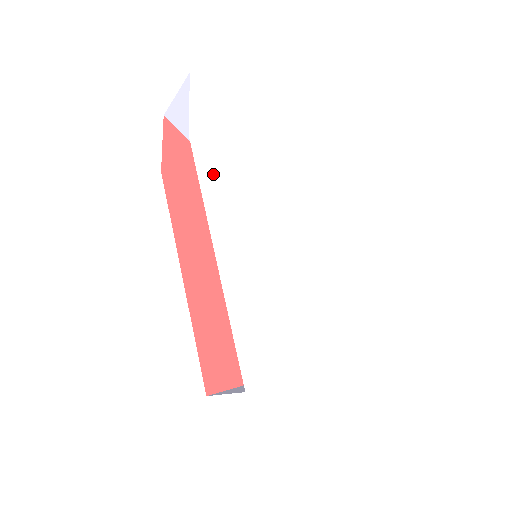
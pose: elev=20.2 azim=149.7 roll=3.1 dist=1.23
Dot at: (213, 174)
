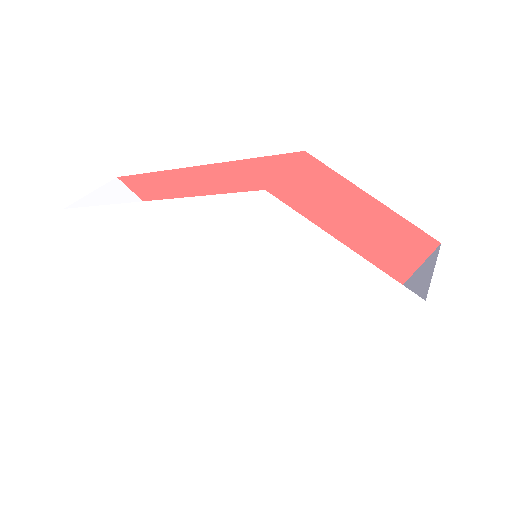
Dot at: (155, 271)
